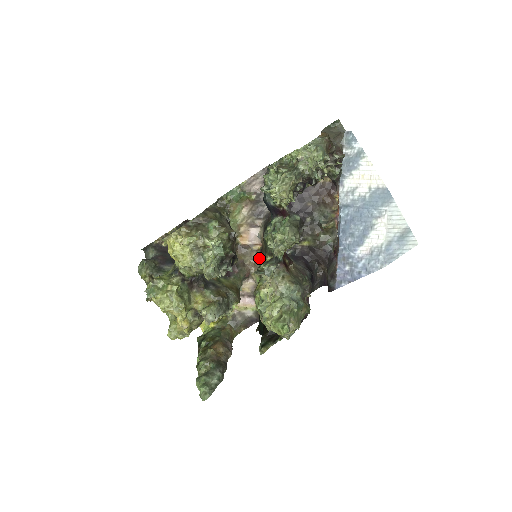
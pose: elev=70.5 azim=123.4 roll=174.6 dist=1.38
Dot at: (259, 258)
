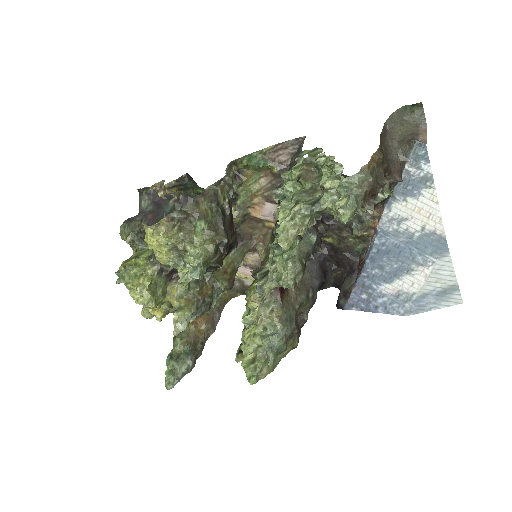
Dot at: (269, 238)
